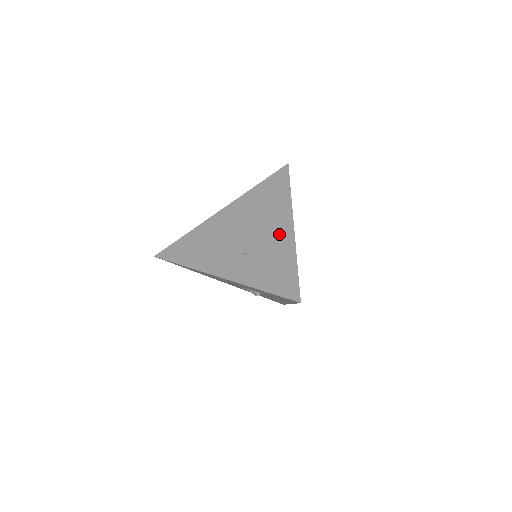
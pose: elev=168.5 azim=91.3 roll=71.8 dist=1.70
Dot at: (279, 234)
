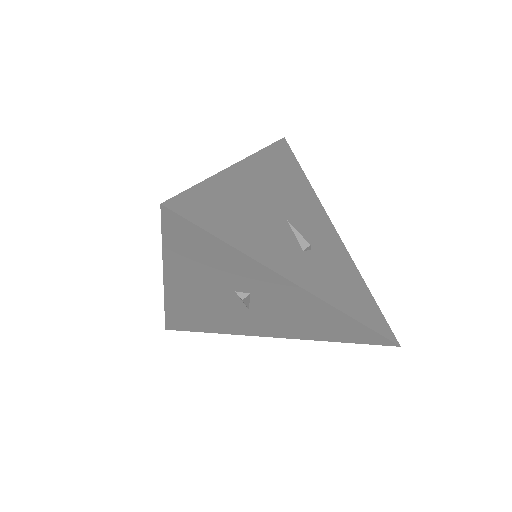
Dot at: occluded
